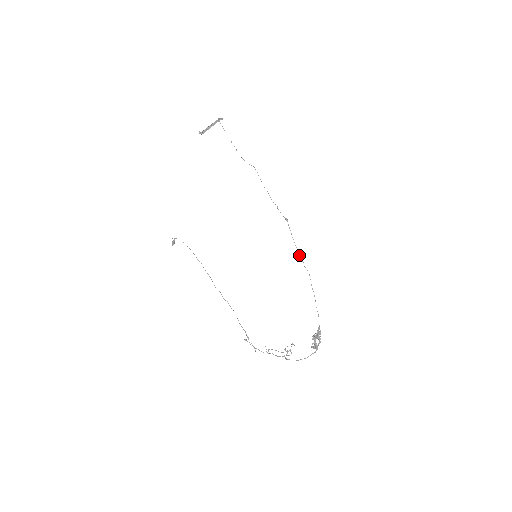
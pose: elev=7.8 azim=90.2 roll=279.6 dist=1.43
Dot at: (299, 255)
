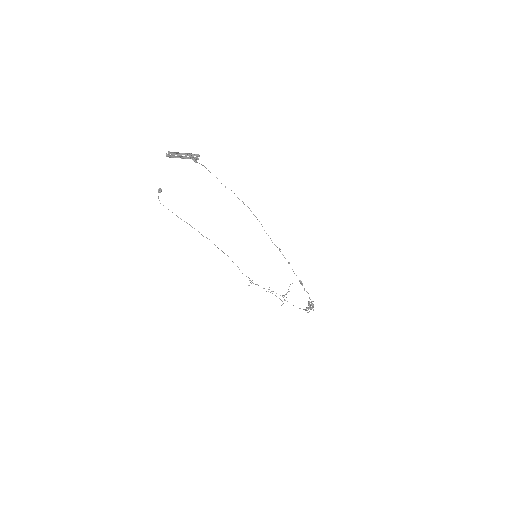
Dot at: (300, 283)
